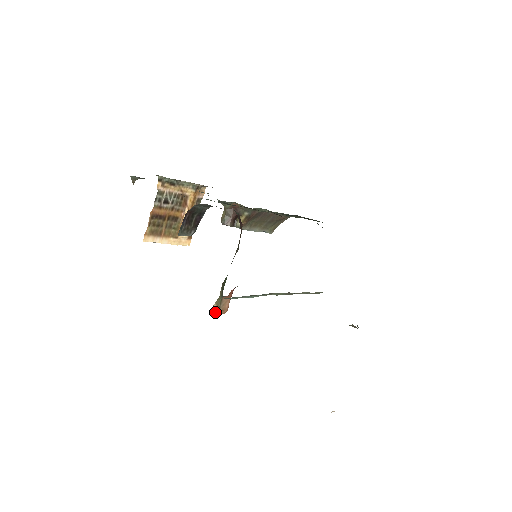
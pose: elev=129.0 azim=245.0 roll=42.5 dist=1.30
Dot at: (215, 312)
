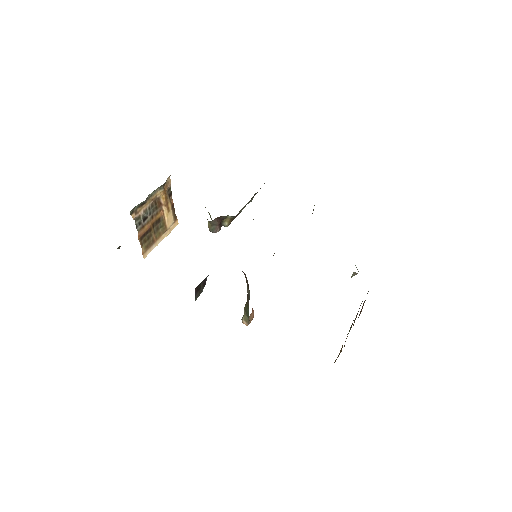
Dot at: (246, 325)
